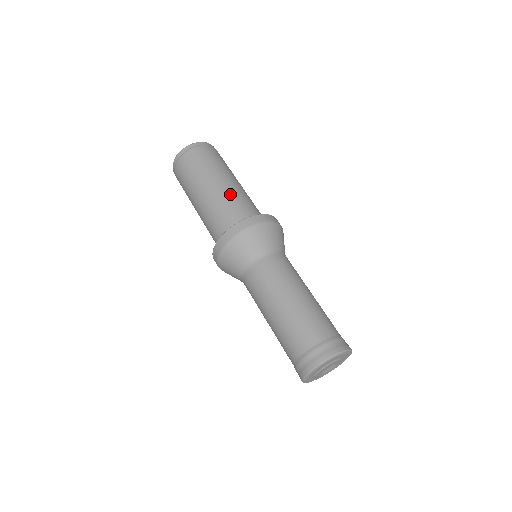
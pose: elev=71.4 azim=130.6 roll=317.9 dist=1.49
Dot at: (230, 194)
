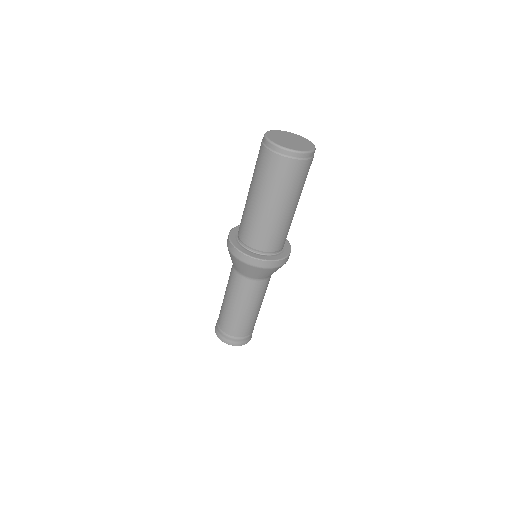
Dot at: (287, 224)
